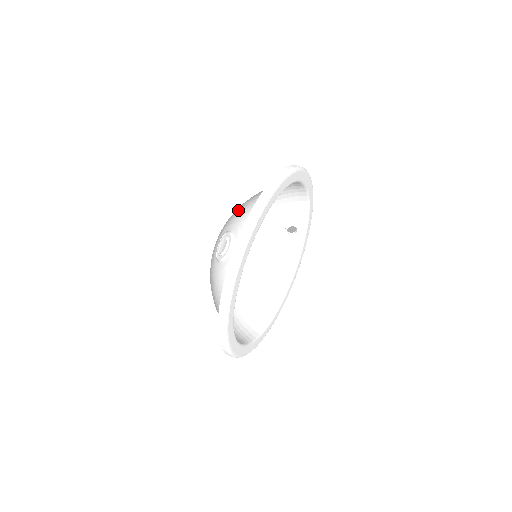
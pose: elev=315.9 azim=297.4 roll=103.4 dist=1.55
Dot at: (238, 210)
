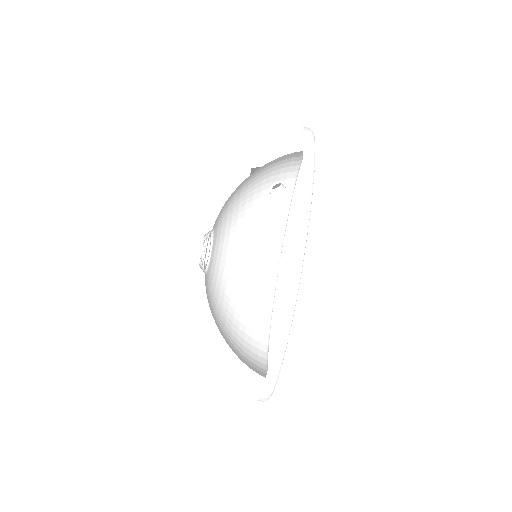
Dot at: occluded
